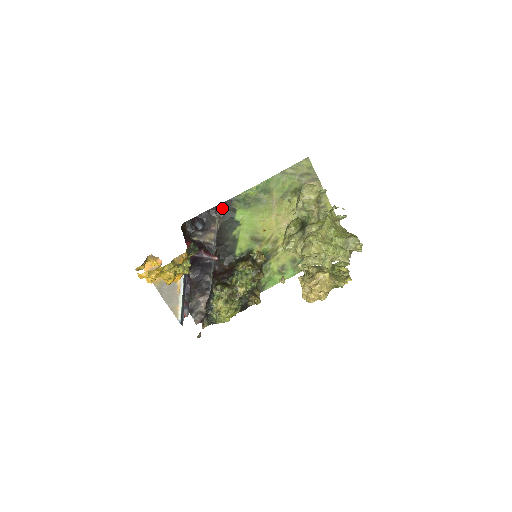
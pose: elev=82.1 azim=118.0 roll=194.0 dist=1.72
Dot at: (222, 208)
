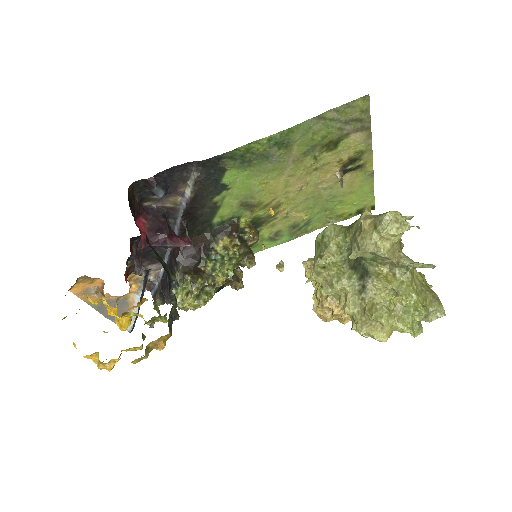
Dot at: (202, 166)
